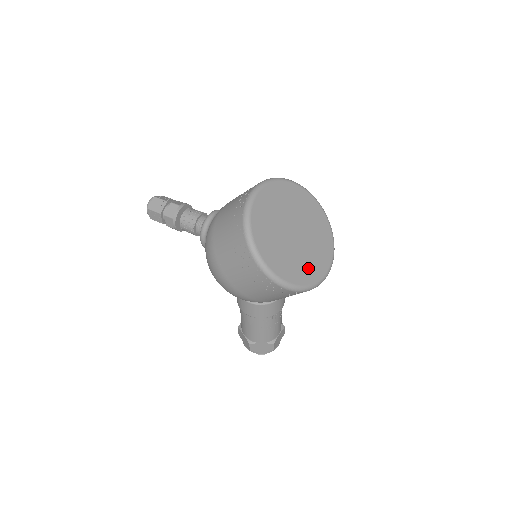
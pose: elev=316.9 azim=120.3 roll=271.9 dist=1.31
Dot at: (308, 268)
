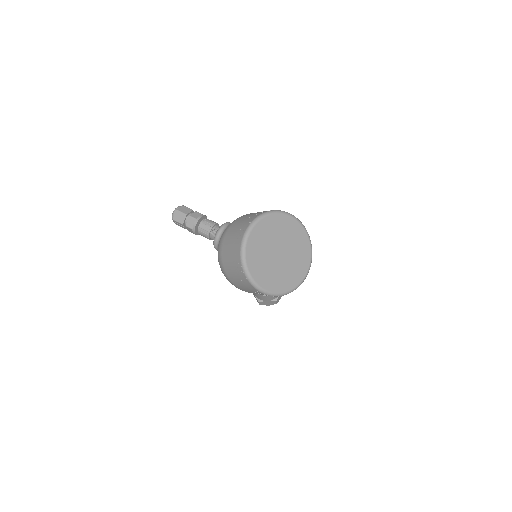
Dot at: (290, 277)
